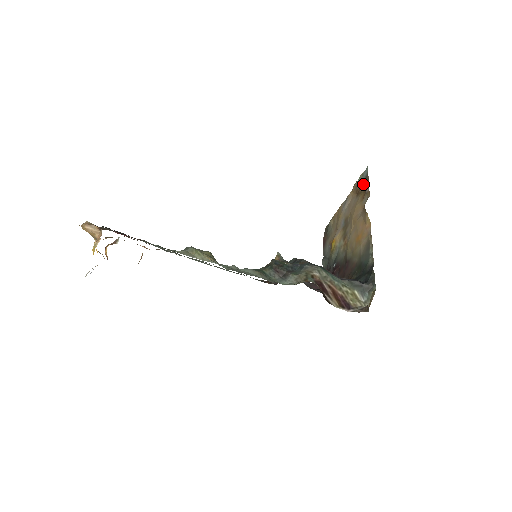
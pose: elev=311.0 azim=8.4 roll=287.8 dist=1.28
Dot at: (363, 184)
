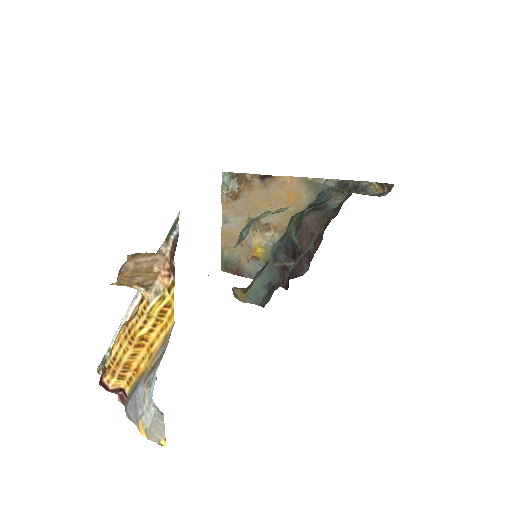
Dot at: (235, 184)
